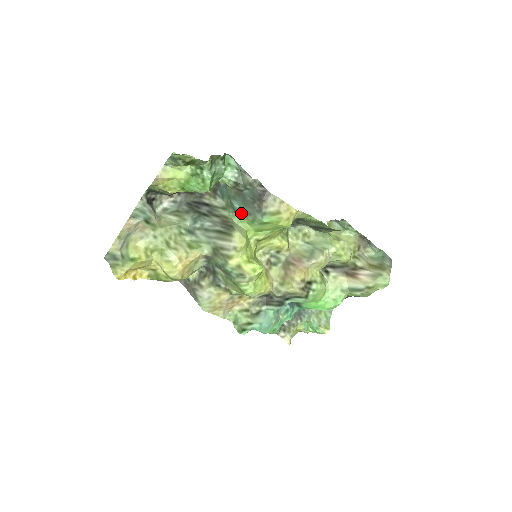
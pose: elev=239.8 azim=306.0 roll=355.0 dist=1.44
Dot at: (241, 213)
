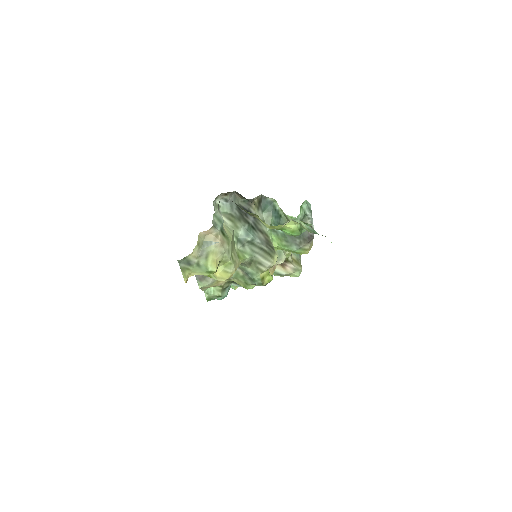
Dot at: (279, 236)
